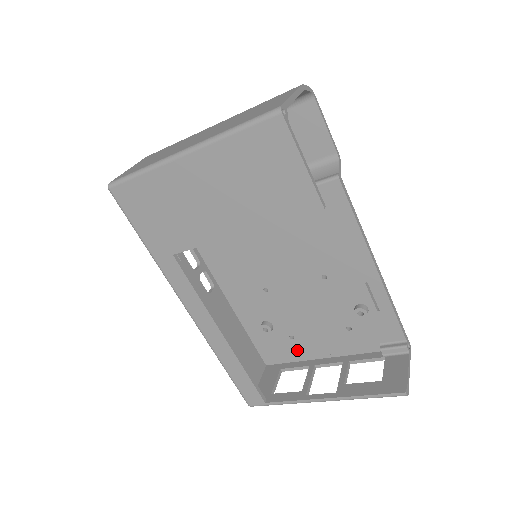
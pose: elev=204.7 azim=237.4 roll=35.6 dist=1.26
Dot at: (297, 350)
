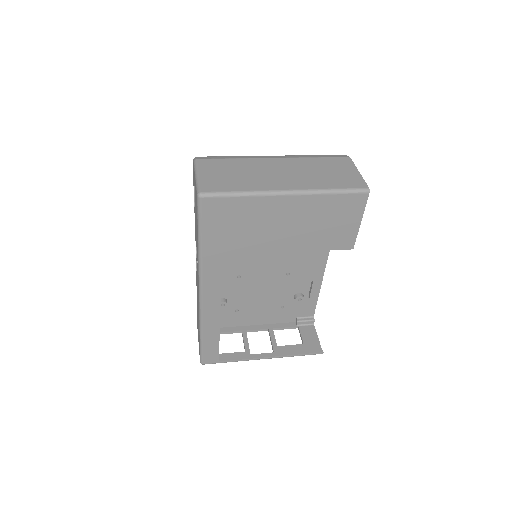
Dot at: (235, 319)
